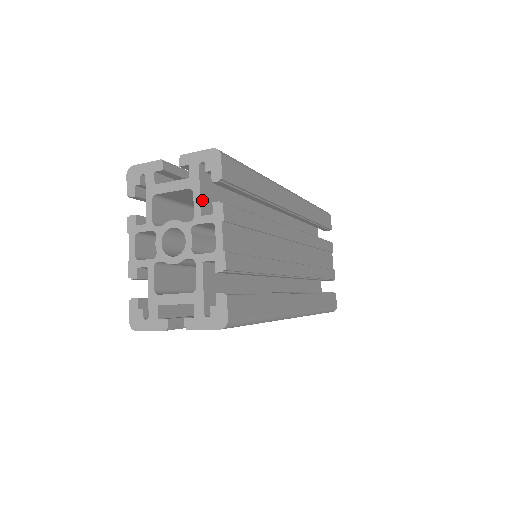
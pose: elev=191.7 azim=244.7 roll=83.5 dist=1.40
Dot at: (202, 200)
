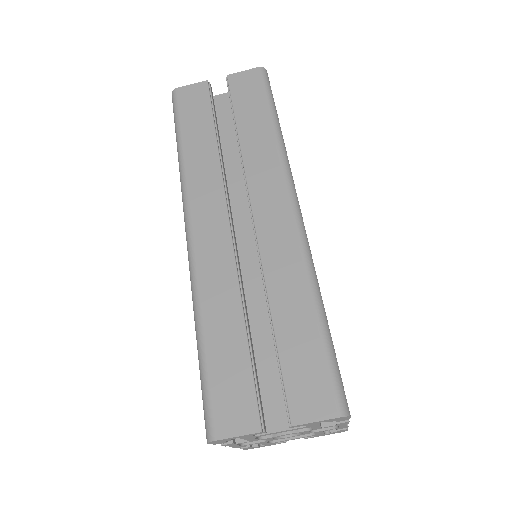
Dot at: occluded
